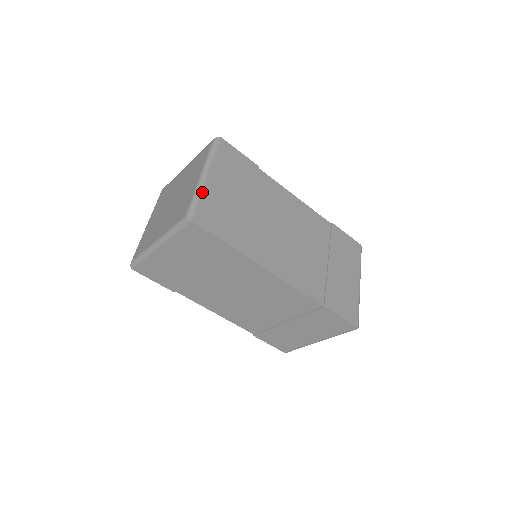
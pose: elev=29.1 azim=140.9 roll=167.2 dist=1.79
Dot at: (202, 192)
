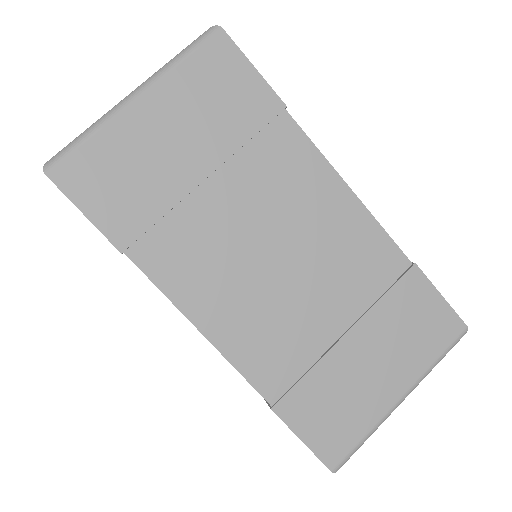
Dot at: (104, 127)
